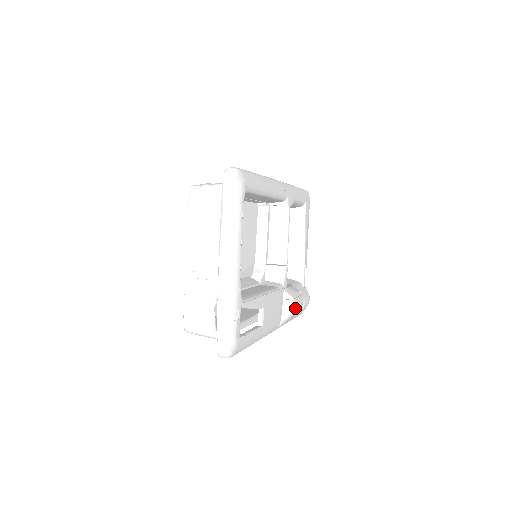
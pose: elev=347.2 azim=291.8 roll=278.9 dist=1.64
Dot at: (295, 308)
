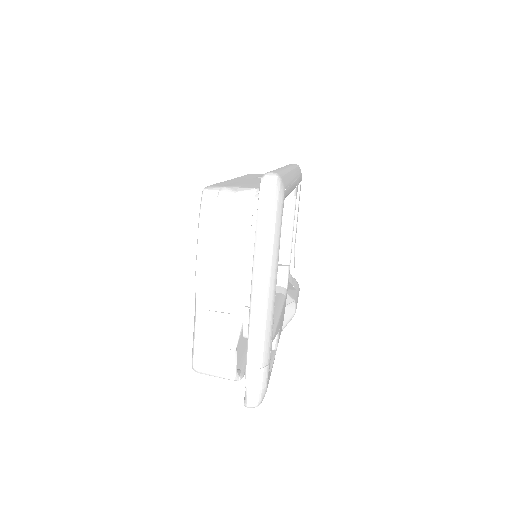
Dot at: (295, 311)
